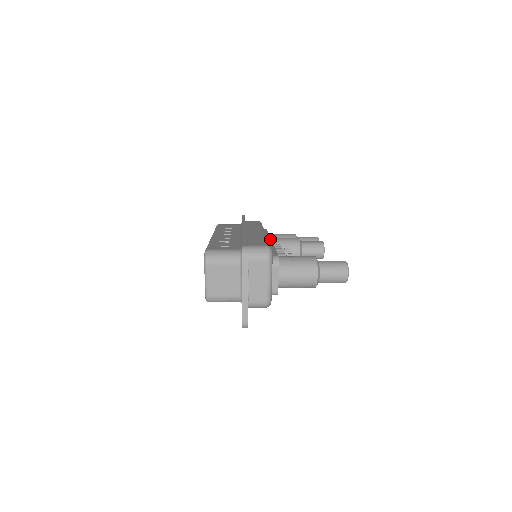
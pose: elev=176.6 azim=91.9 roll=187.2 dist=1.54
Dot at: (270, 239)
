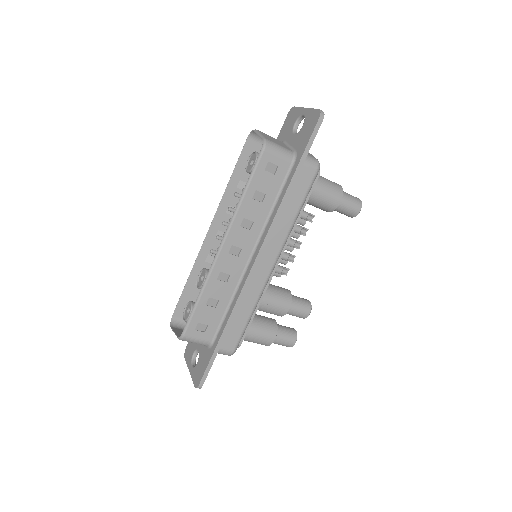
Dot at: occluded
